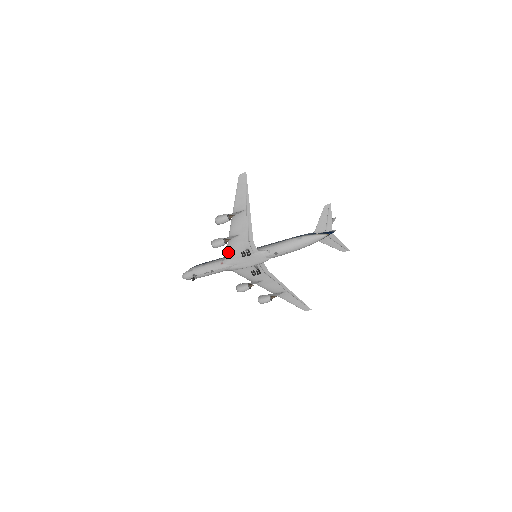
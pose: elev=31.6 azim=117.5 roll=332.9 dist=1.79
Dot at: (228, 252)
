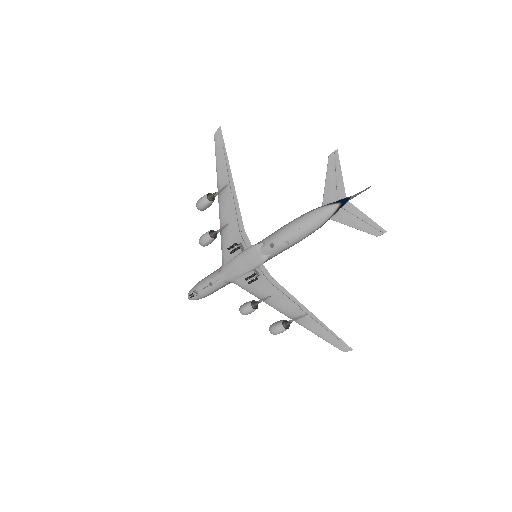
Dot at: (222, 253)
